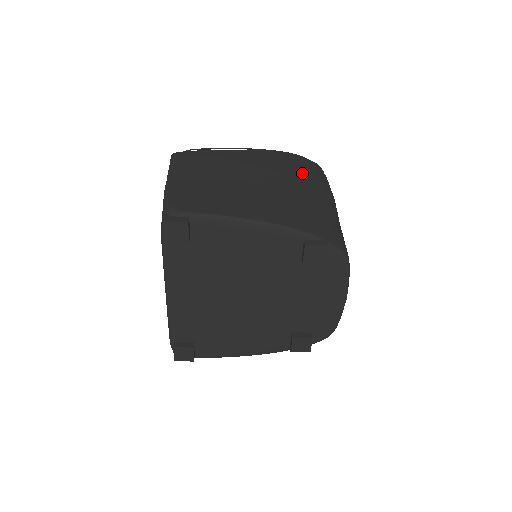
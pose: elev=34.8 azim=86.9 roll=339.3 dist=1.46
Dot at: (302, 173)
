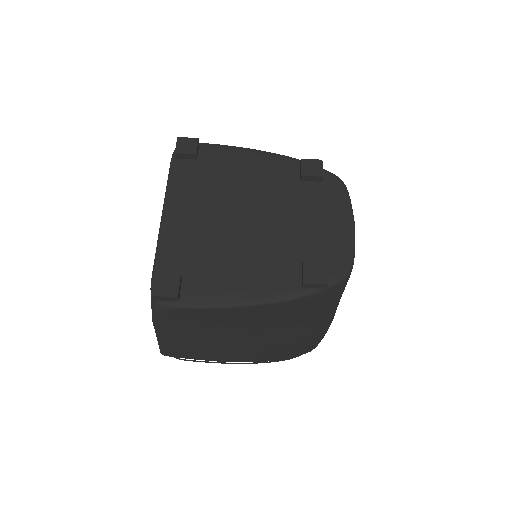
Dot at: occluded
